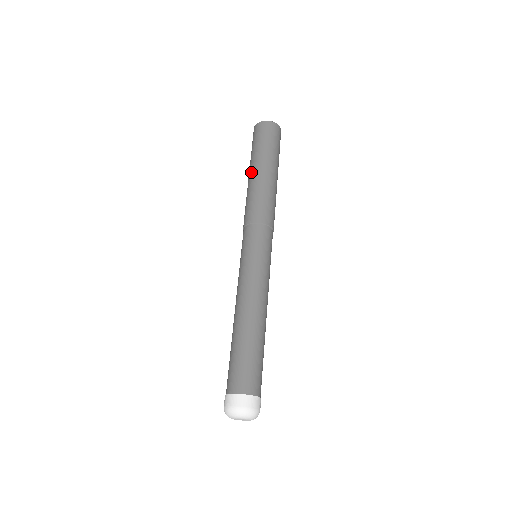
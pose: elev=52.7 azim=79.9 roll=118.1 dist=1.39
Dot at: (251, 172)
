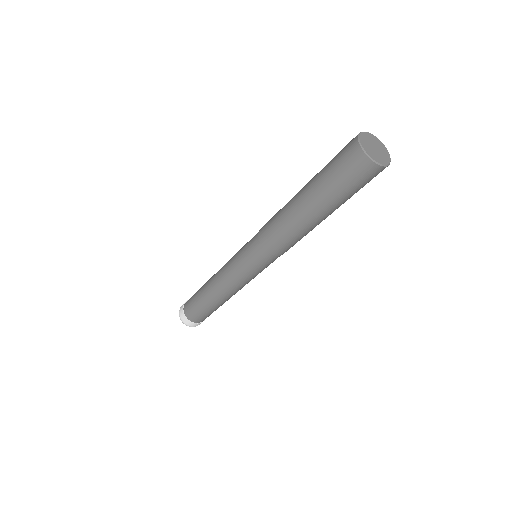
Dot at: (308, 209)
